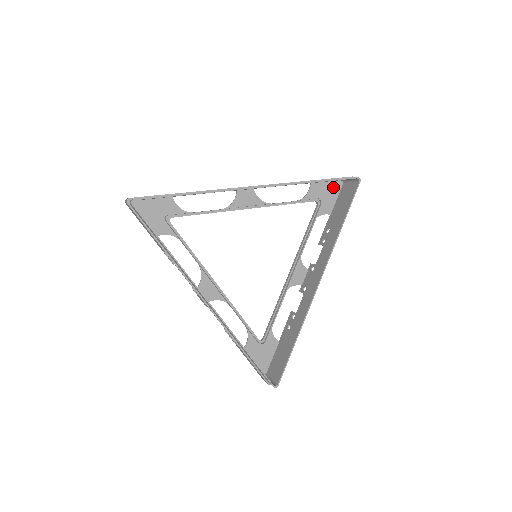
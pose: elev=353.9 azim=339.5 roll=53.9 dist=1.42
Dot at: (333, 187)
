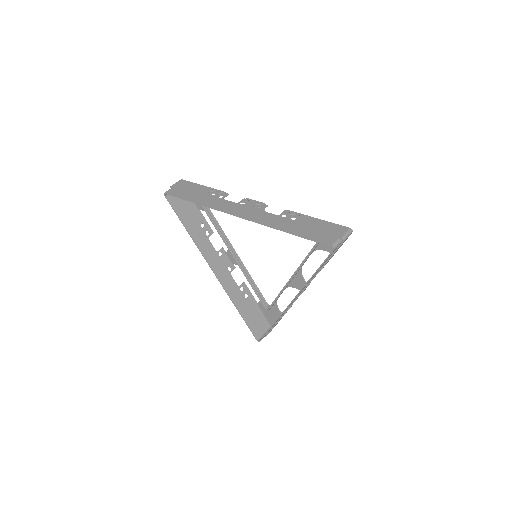
Dot at: occluded
